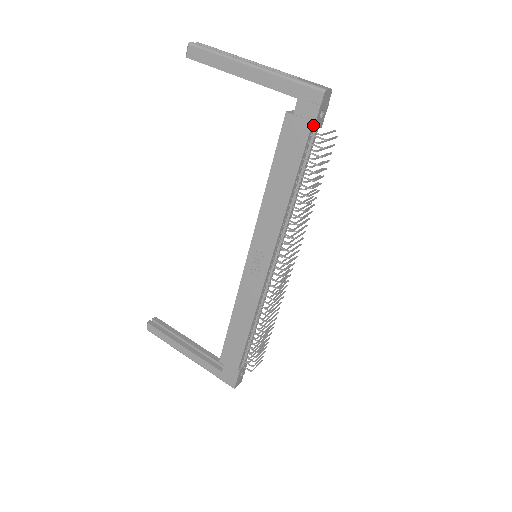
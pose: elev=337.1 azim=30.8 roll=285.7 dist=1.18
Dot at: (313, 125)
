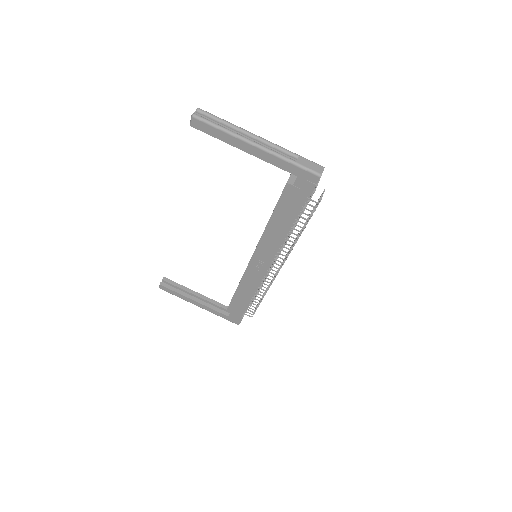
Dot at: (310, 195)
